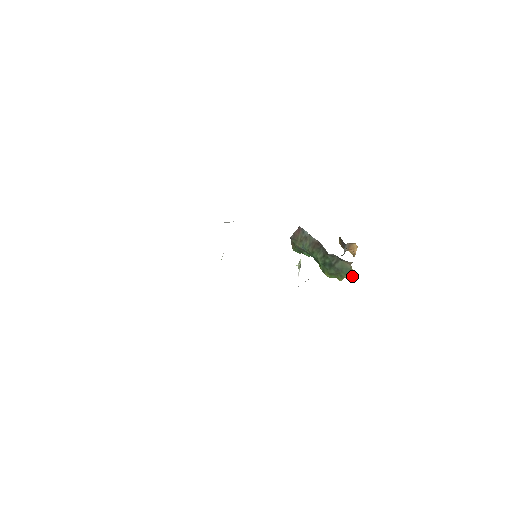
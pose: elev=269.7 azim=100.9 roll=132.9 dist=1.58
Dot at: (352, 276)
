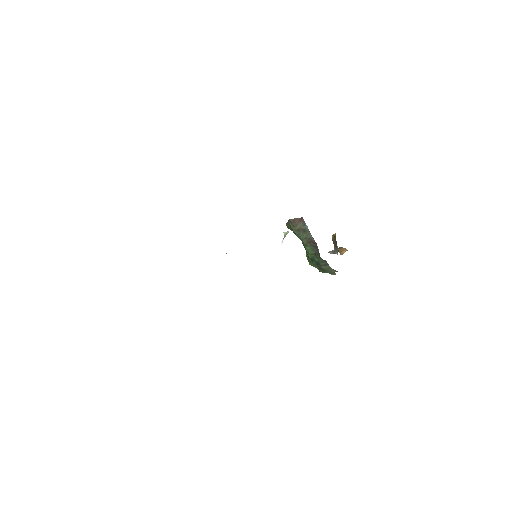
Dot at: (332, 274)
